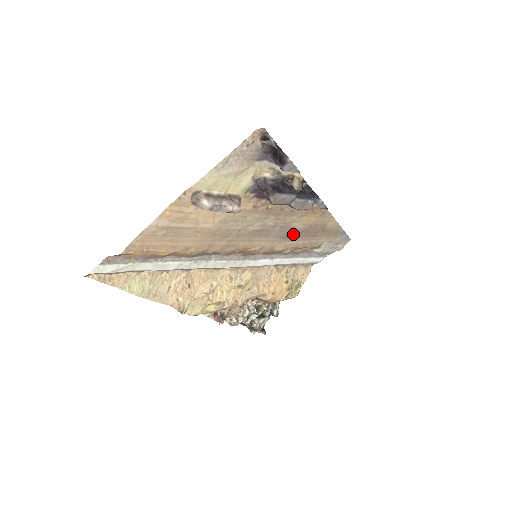
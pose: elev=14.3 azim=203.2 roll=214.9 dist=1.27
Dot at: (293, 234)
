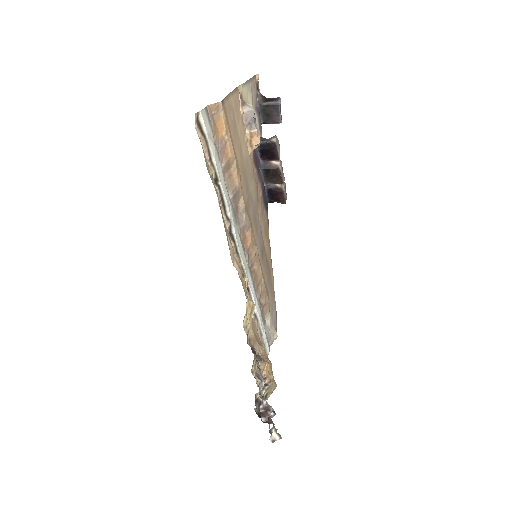
Dot at: (263, 256)
